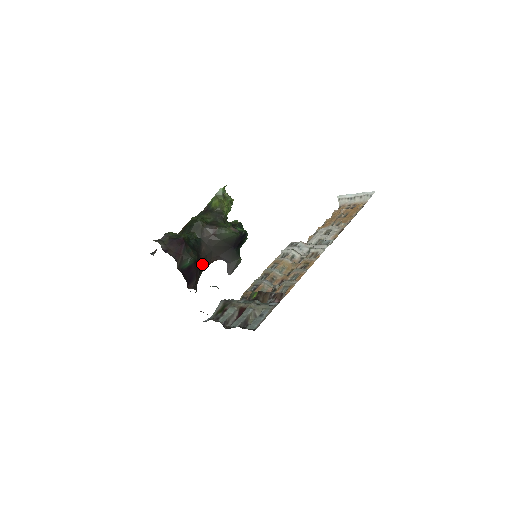
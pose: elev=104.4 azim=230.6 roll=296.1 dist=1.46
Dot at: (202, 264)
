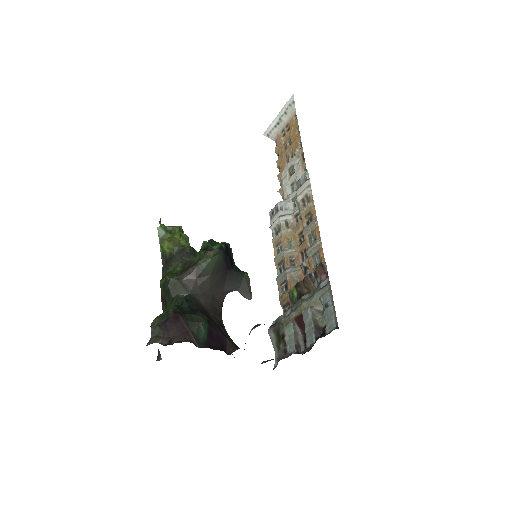
Dot at: (216, 317)
